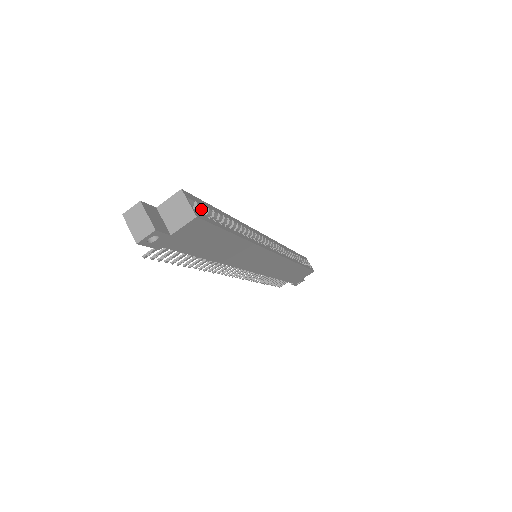
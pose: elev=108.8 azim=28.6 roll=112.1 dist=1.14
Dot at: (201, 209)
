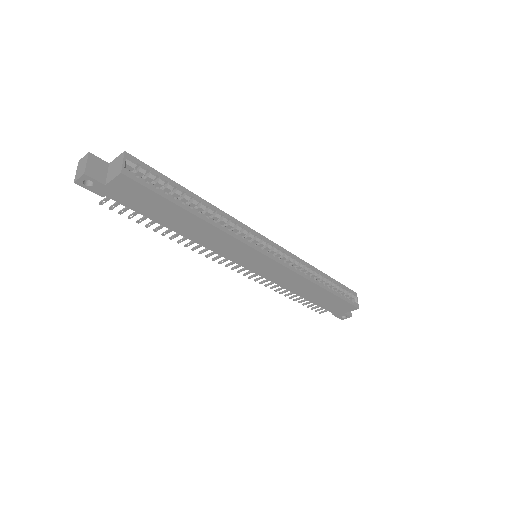
Dot at: (148, 175)
